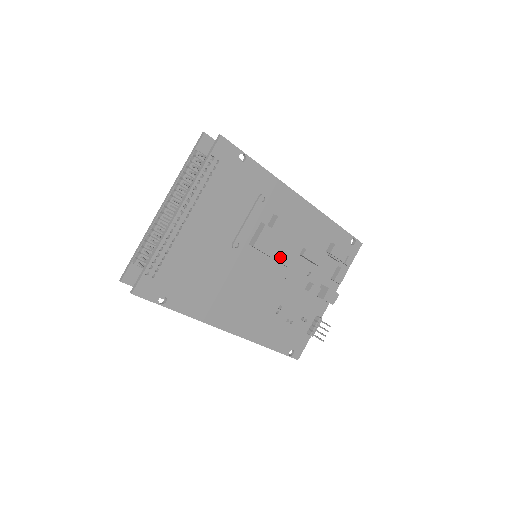
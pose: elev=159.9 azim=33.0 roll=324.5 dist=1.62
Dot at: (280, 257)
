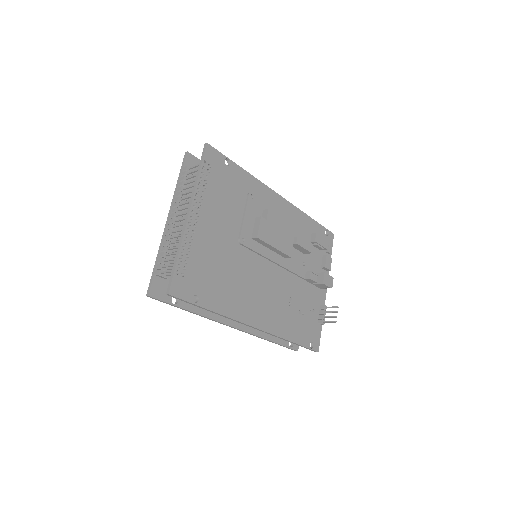
Dot at: (279, 246)
